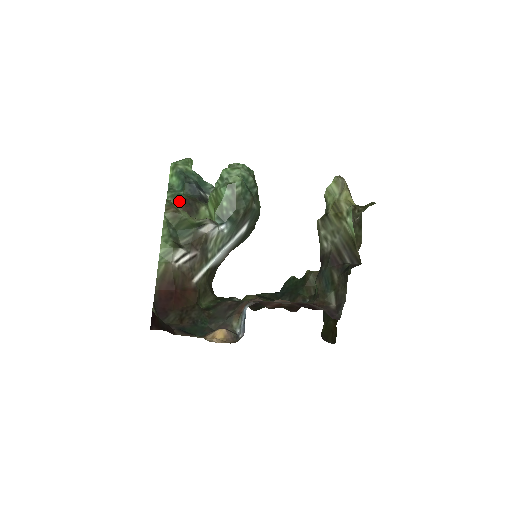
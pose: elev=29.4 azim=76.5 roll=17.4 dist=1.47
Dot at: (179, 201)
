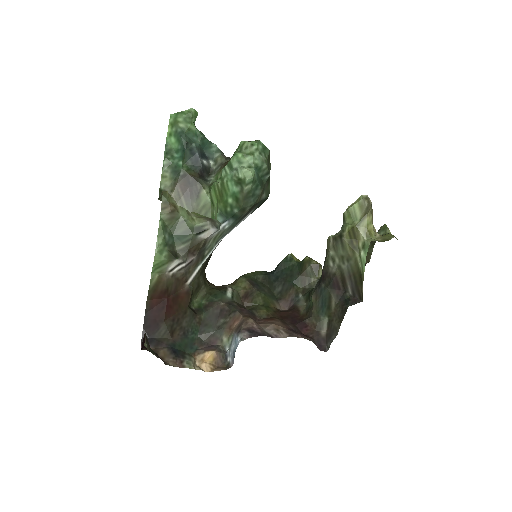
Dot at: (177, 176)
